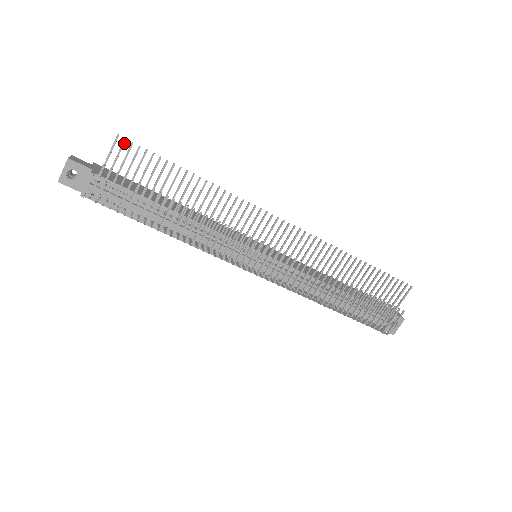
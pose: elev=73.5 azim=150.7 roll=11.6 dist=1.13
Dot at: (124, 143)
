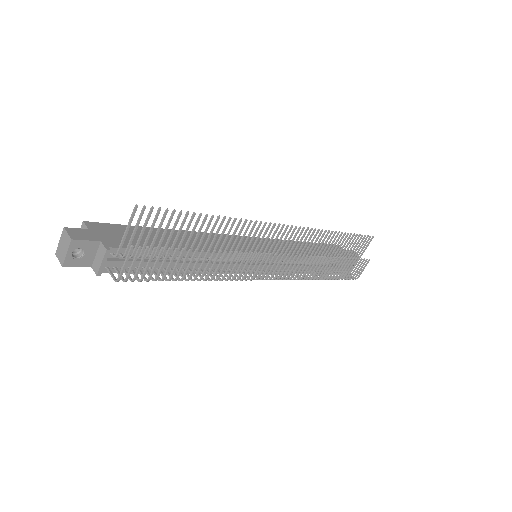
Dot at: occluded
